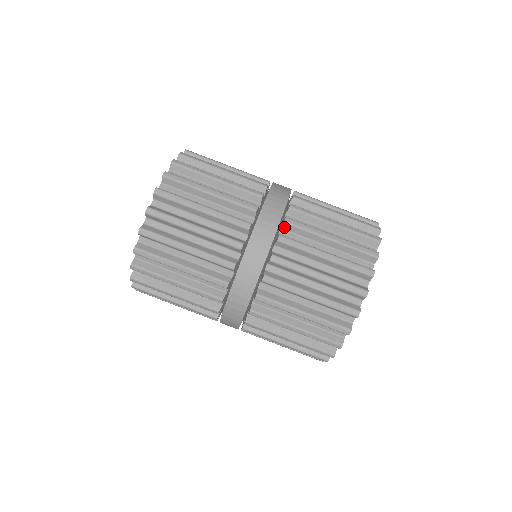
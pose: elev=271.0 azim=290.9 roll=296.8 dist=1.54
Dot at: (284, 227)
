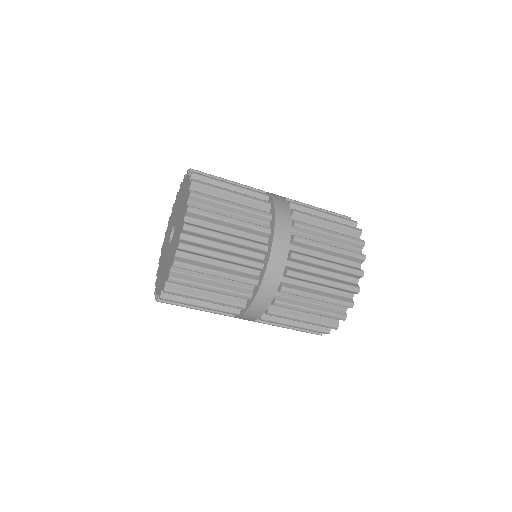
Dot at: (294, 228)
